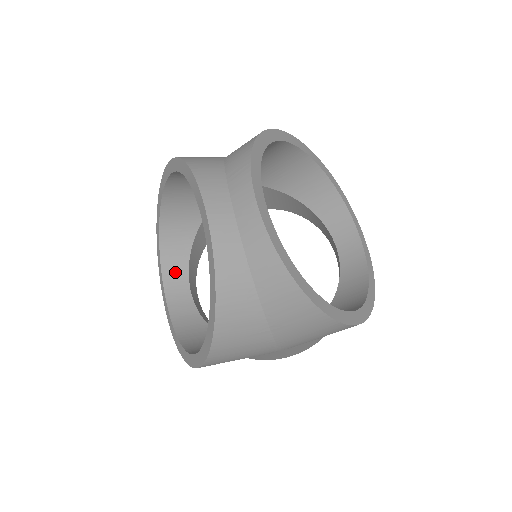
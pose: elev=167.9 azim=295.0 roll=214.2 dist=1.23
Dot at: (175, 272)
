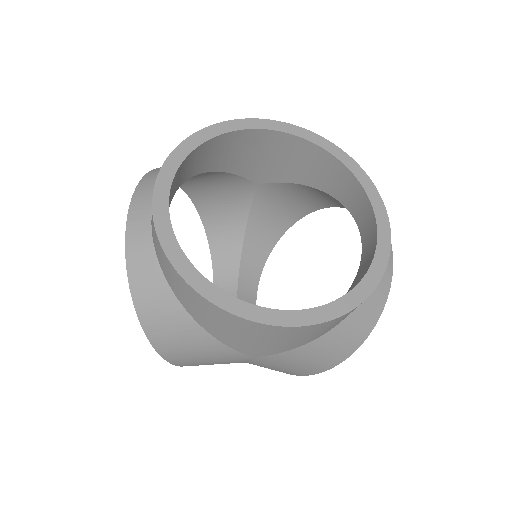
Dot at: (226, 280)
